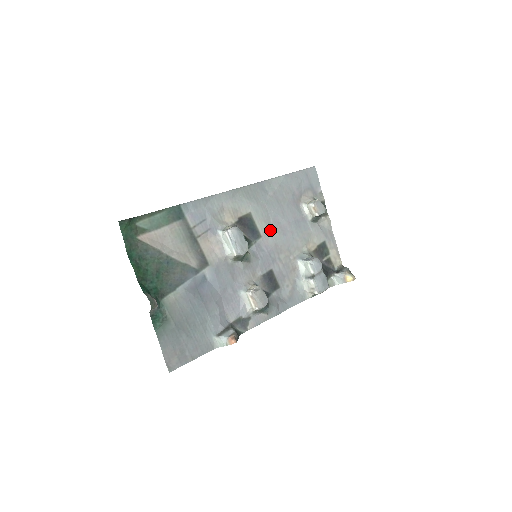
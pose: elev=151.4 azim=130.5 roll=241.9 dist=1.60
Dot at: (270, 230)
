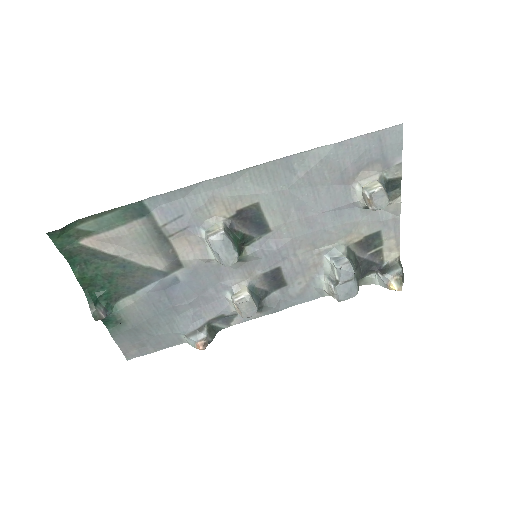
Dot at: (287, 223)
